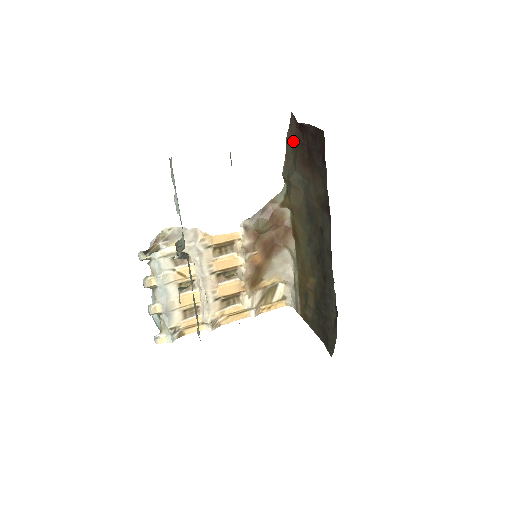
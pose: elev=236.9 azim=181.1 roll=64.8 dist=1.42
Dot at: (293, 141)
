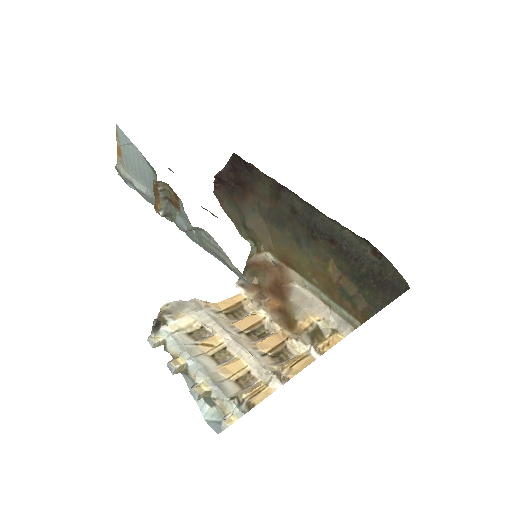
Dot at: (227, 201)
